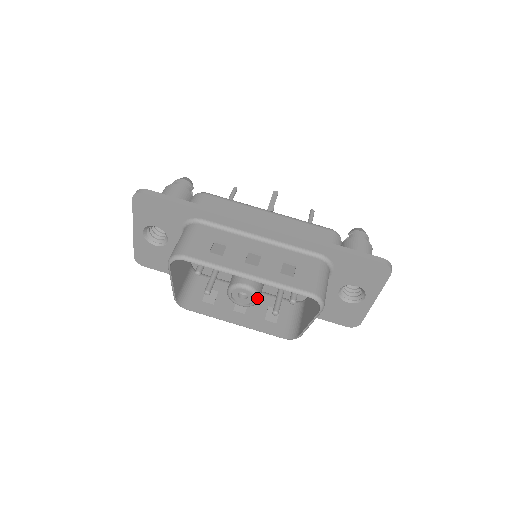
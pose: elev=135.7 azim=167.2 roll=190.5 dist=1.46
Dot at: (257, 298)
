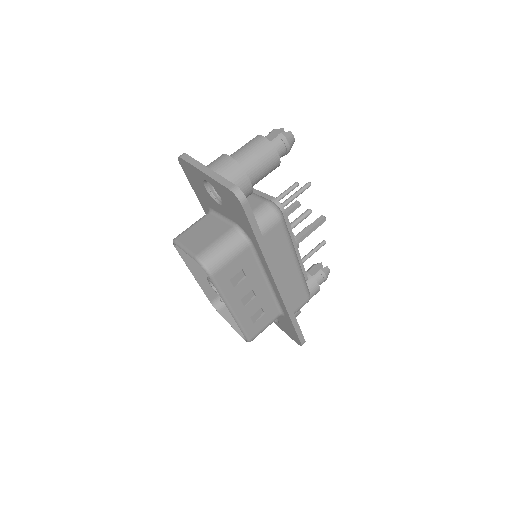
Dot at: occluded
